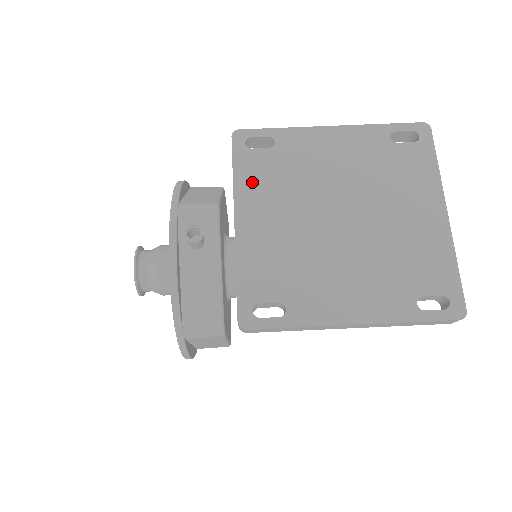
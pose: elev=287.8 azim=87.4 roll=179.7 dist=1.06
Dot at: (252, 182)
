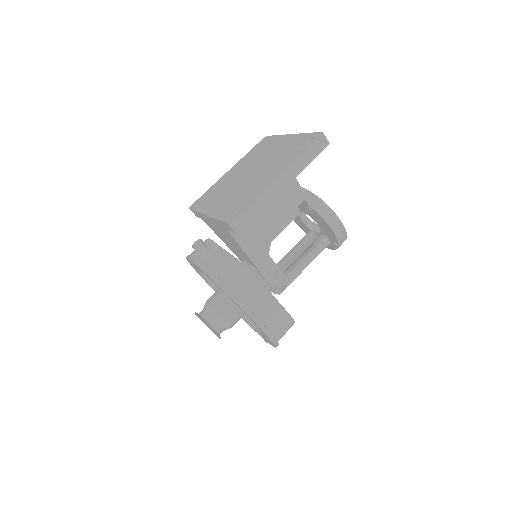
Dot at: (206, 205)
